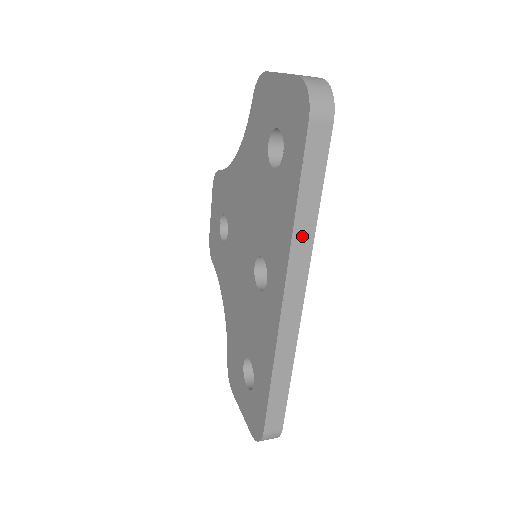
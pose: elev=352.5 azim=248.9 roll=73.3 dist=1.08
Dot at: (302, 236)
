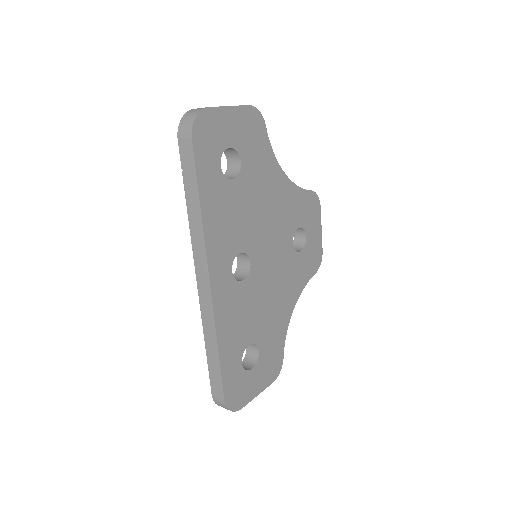
Dot at: (195, 228)
